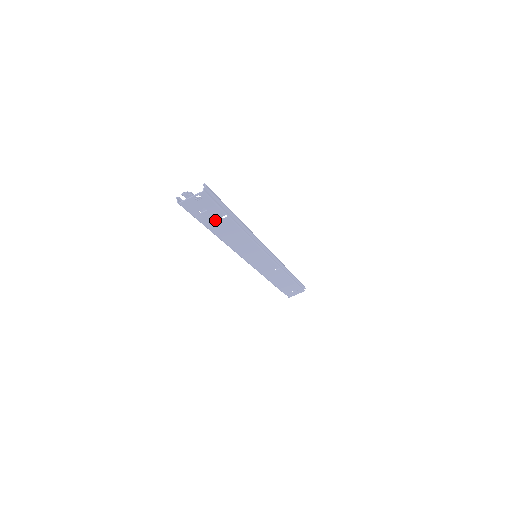
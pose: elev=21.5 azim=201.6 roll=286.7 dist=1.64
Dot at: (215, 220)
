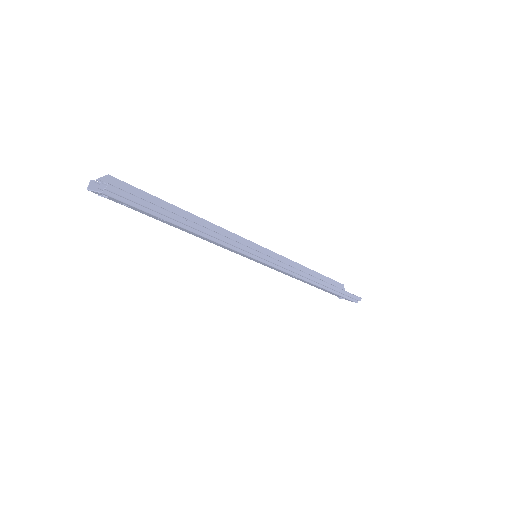
Dot at: occluded
